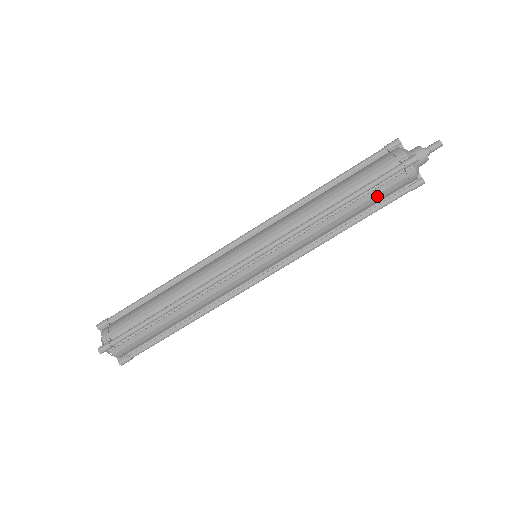
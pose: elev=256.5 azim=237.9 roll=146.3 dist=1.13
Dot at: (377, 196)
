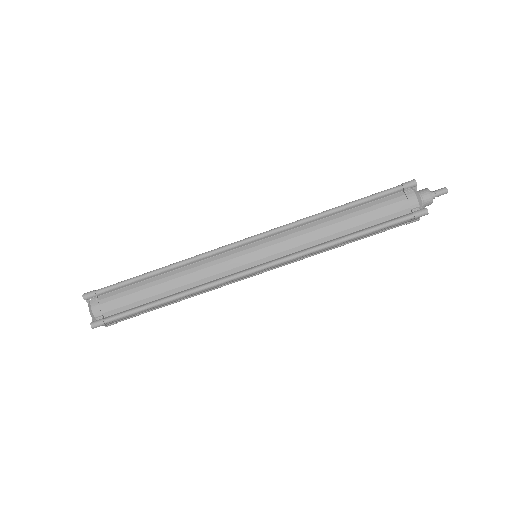
Dot at: occluded
